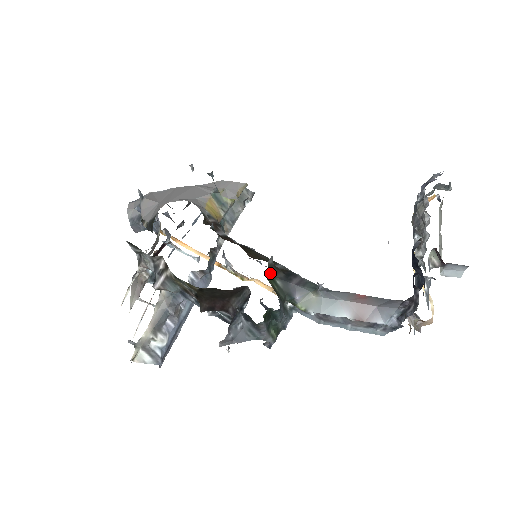
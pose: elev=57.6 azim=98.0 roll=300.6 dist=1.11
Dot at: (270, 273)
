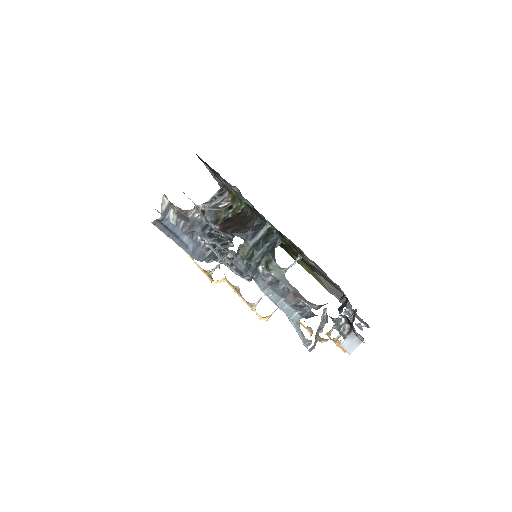
Dot at: occluded
